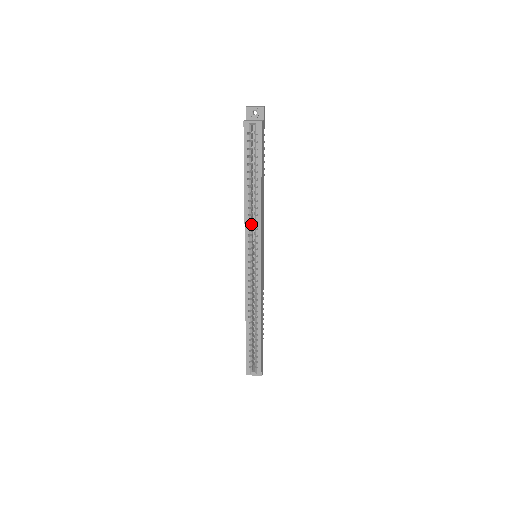
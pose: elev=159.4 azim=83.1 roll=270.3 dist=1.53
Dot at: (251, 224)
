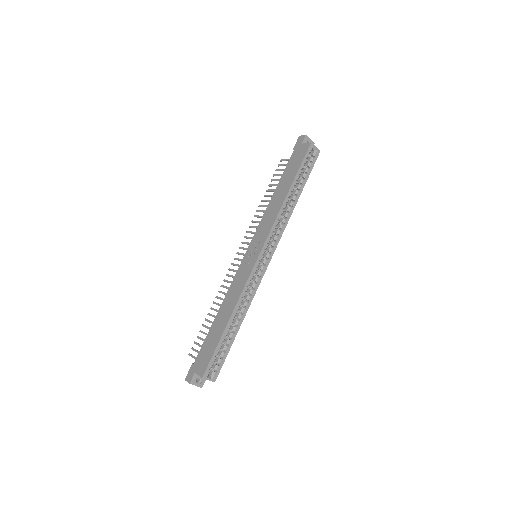
Dot at: (278, 223)
